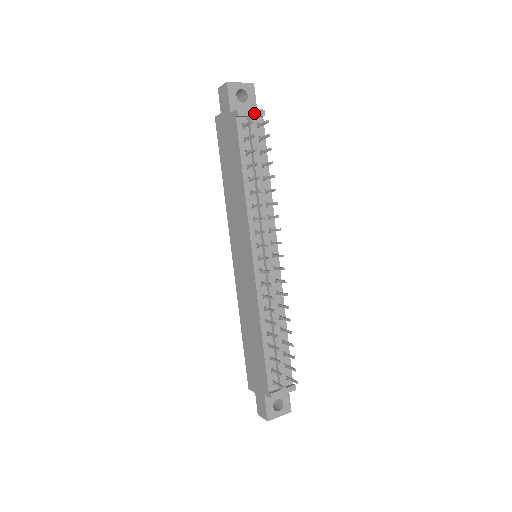
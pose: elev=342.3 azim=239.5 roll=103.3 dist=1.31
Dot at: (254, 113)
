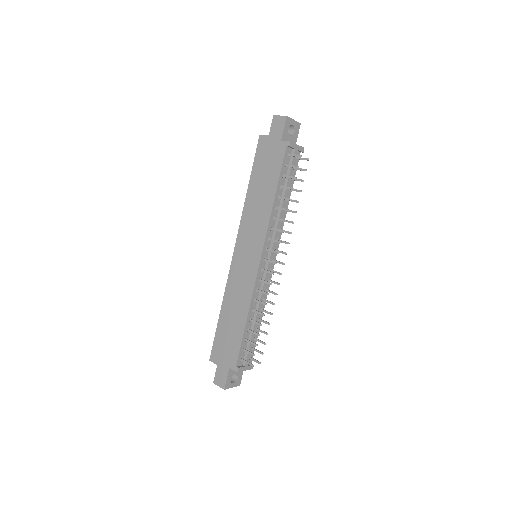
Dot at: (298, 148)
